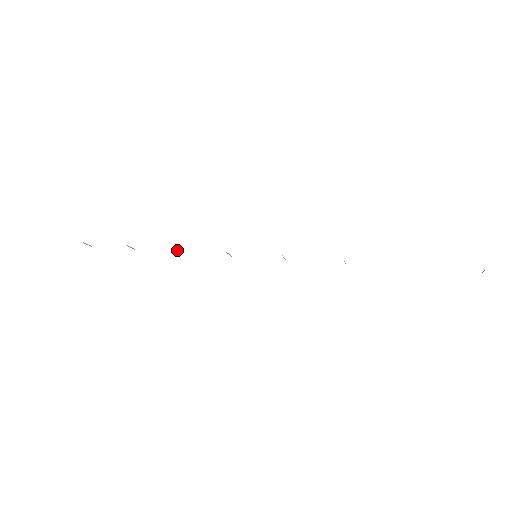
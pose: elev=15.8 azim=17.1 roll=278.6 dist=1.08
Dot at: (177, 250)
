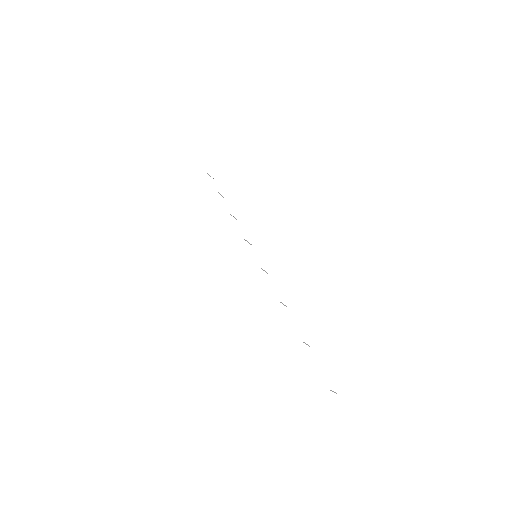
Dot at: (233, 216)
